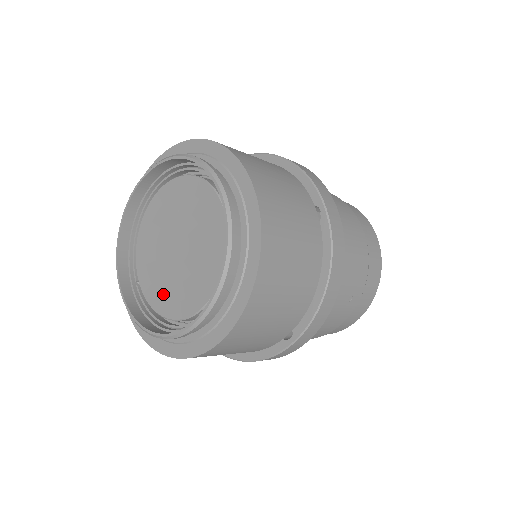
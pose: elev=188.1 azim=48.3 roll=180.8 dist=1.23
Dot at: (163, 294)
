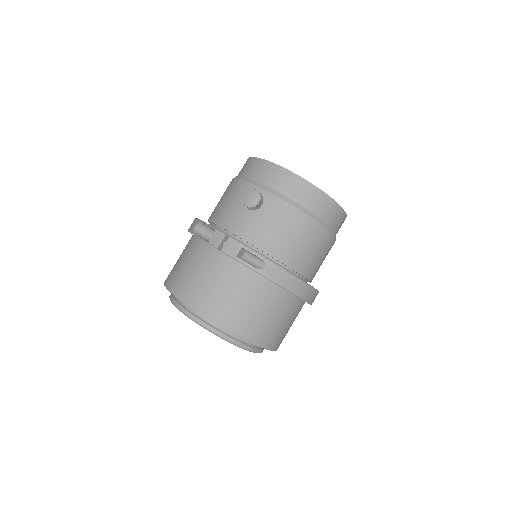
Dot at: occluded
